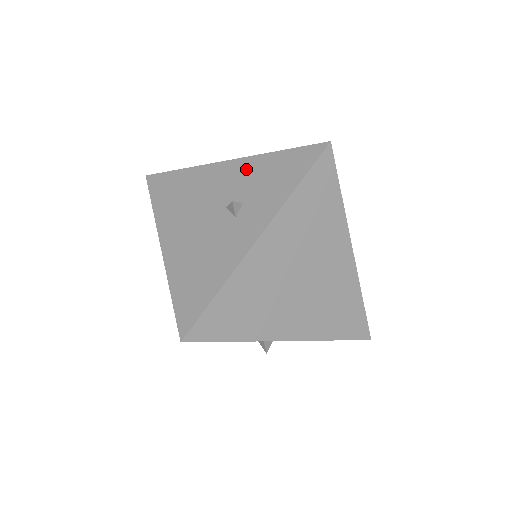
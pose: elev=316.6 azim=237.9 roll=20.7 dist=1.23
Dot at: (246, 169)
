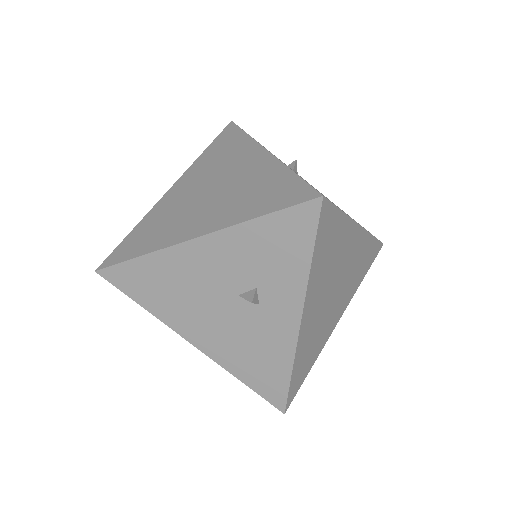
Dot at: (230, 247)
